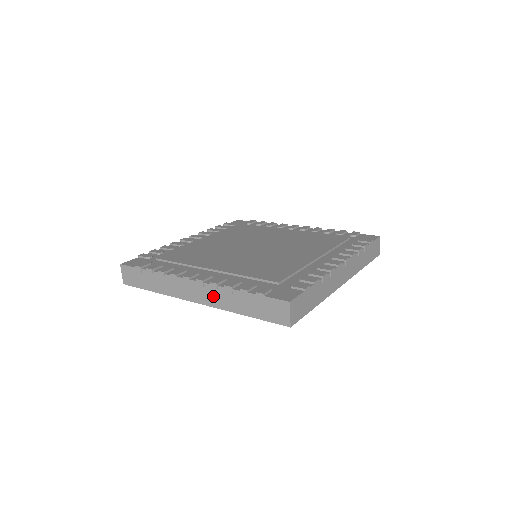
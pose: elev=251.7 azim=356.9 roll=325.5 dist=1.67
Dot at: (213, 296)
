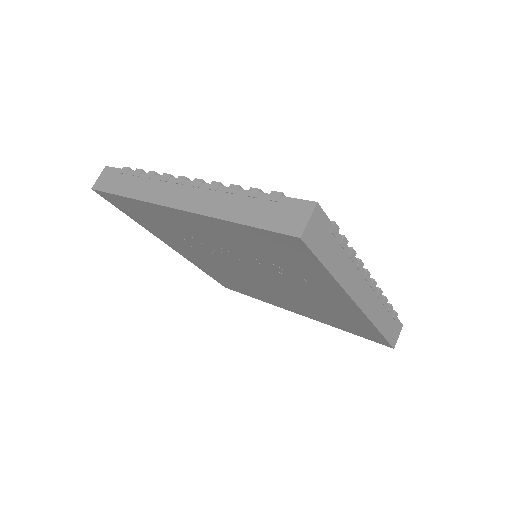
Dot at: (205, 198)
